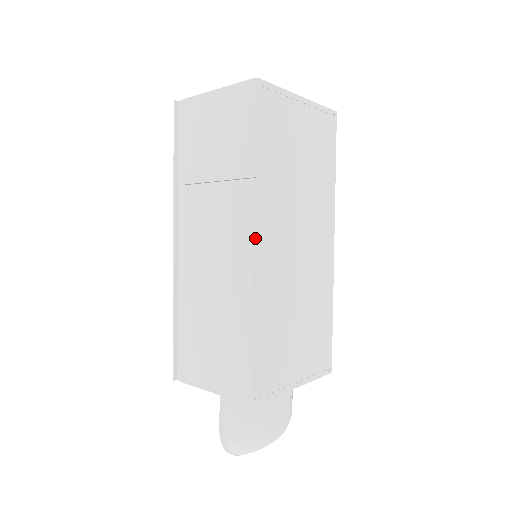
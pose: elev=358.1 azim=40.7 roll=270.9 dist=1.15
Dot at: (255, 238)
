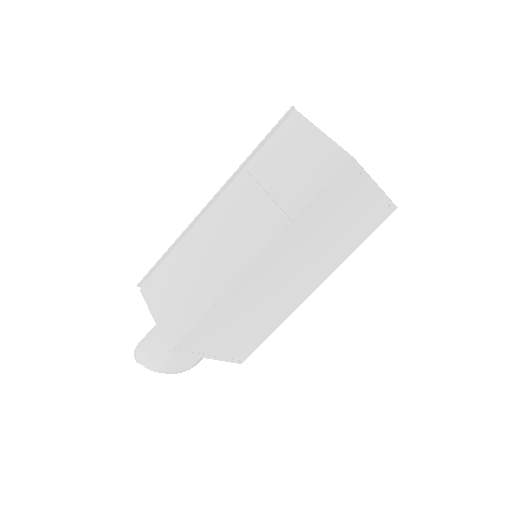
Dot at: (259, 257)
